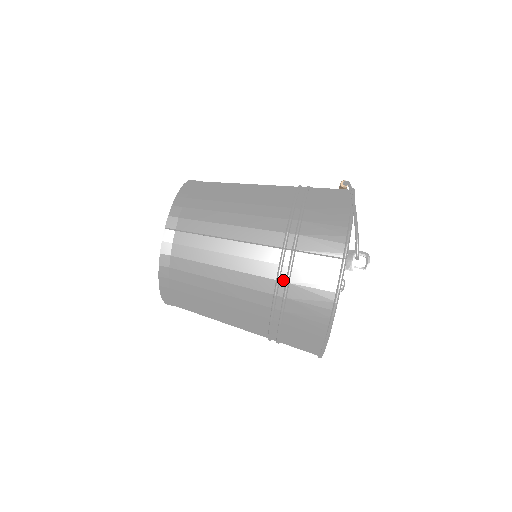
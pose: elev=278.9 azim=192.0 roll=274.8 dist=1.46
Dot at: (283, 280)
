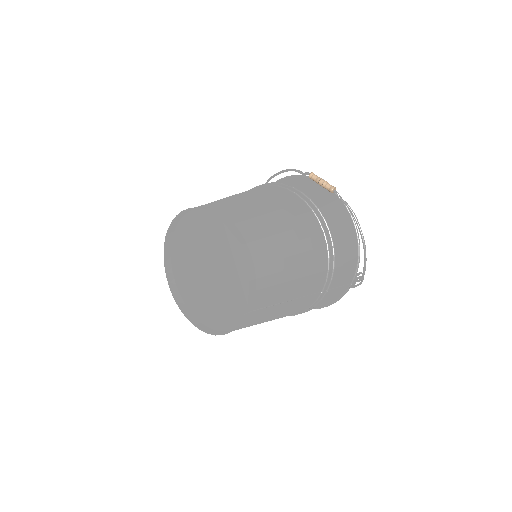
Dot at: (313, 306)
